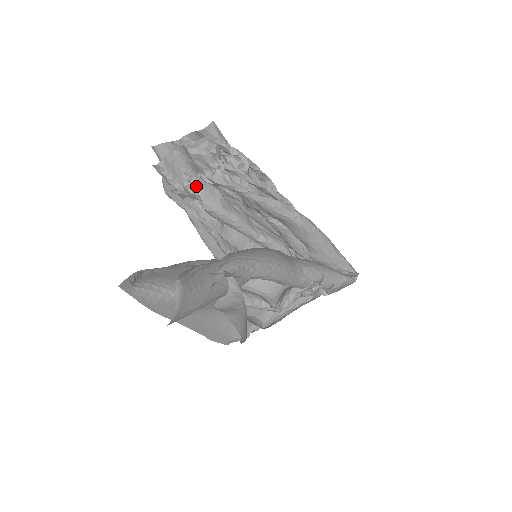
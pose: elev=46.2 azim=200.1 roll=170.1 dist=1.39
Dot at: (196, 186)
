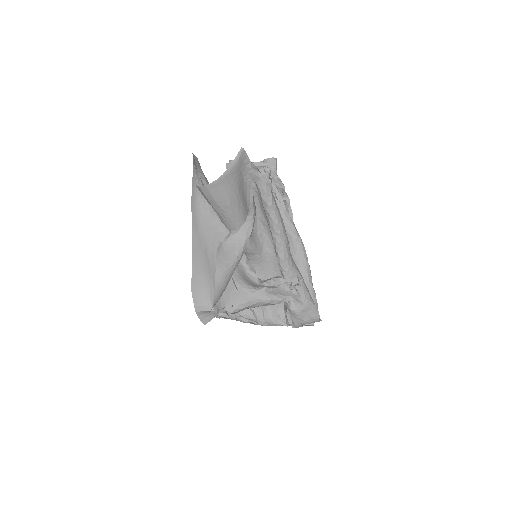
Dot at: occluded
